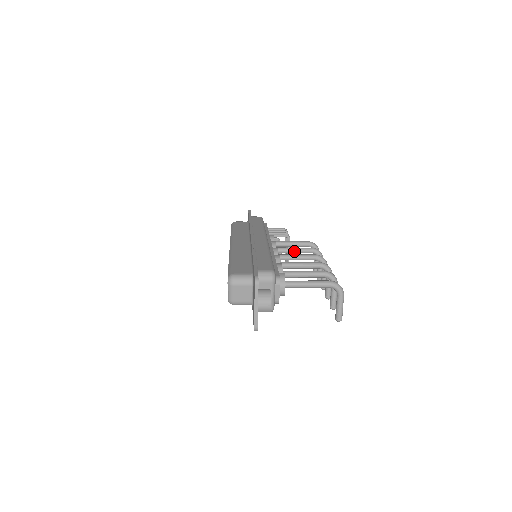
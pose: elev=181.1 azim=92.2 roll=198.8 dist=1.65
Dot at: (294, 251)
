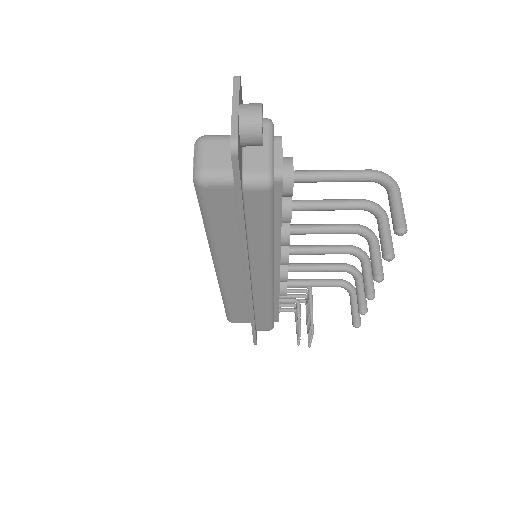
Dot at: (316, 265)
